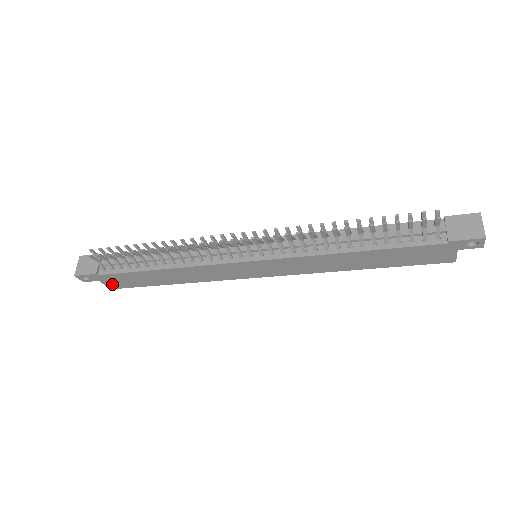
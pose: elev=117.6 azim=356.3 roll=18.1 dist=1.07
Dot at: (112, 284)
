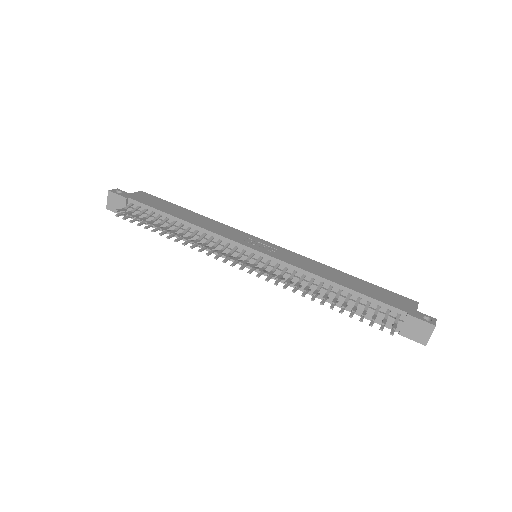
Dot at: occluded
